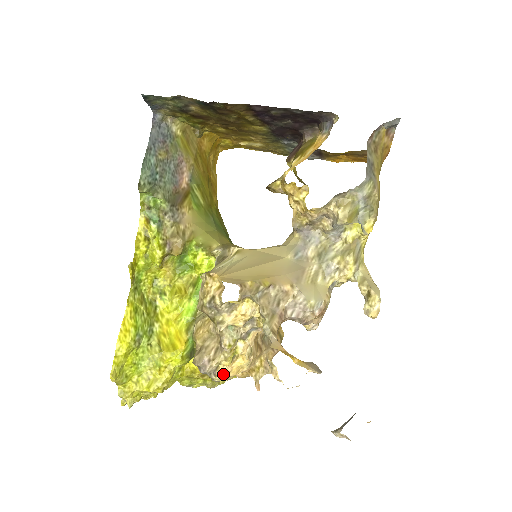
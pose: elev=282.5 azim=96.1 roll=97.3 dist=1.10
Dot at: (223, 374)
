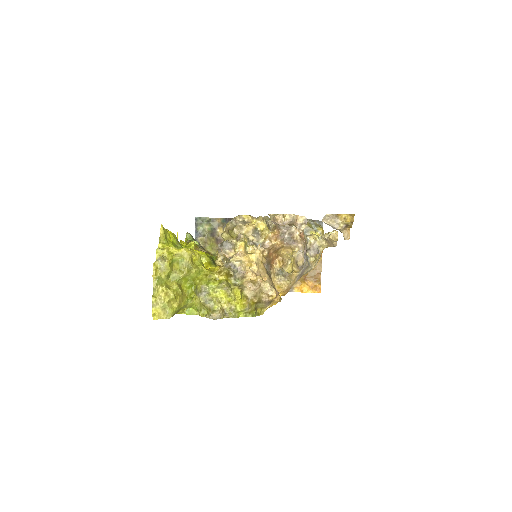
Dot at: (238, 257)
